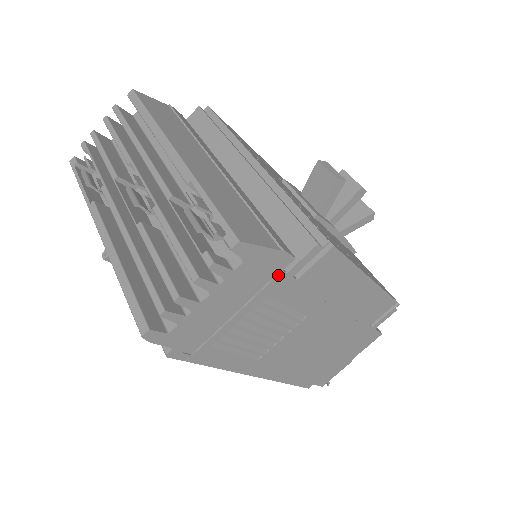
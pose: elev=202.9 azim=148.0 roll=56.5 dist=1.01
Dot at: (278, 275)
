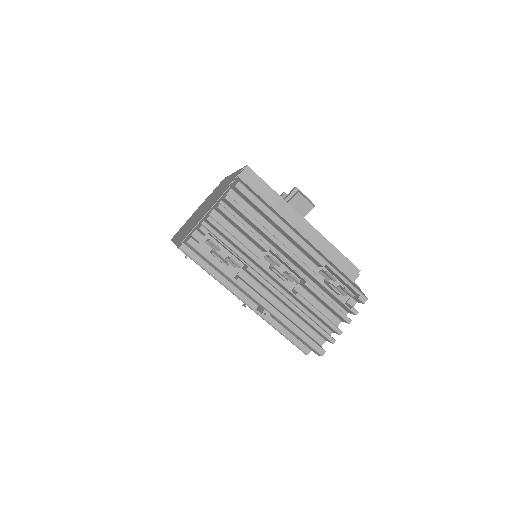
Dot at: occluded
